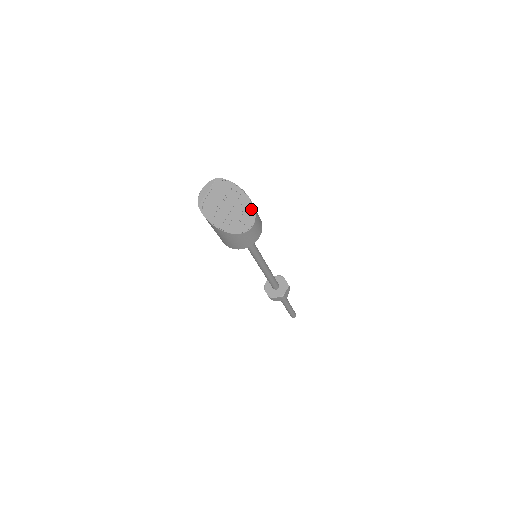
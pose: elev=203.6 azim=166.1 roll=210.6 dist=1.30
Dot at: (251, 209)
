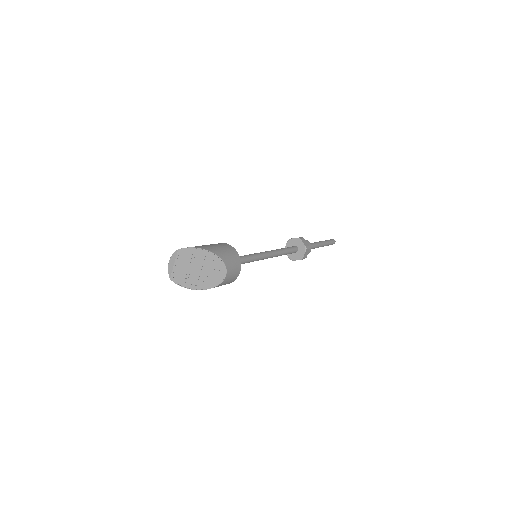
Dot at: (220, 263)
